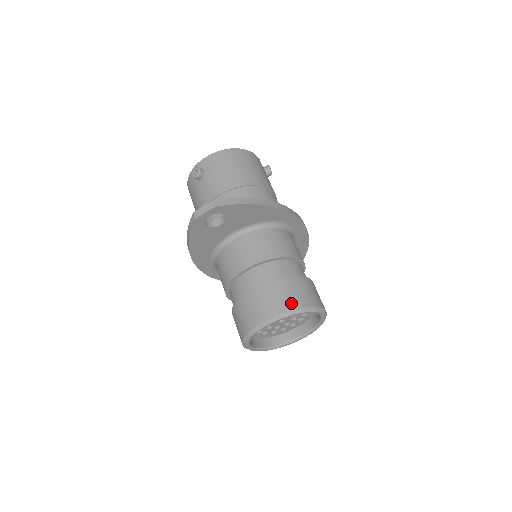
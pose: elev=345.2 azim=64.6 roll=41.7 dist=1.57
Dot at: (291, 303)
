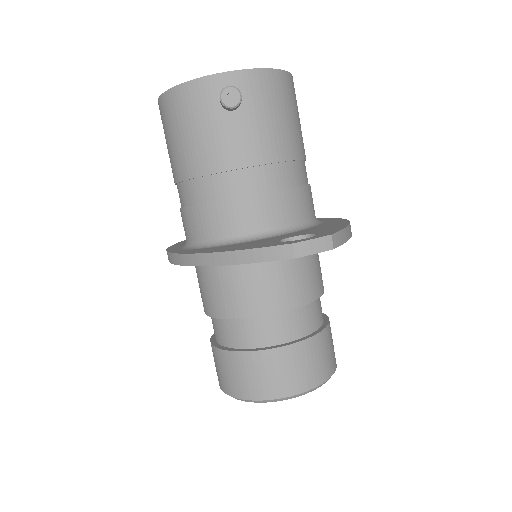
Dot at: (329, 368)
